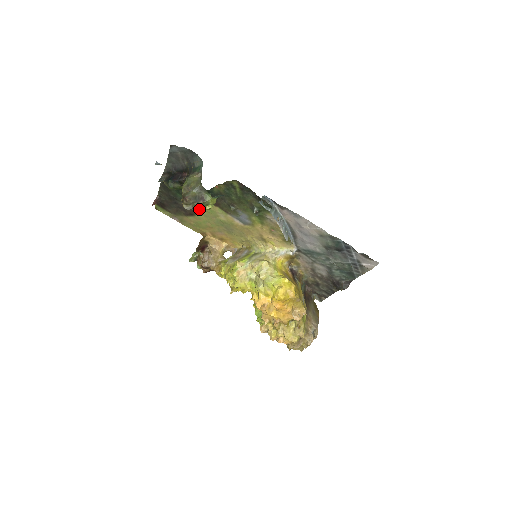
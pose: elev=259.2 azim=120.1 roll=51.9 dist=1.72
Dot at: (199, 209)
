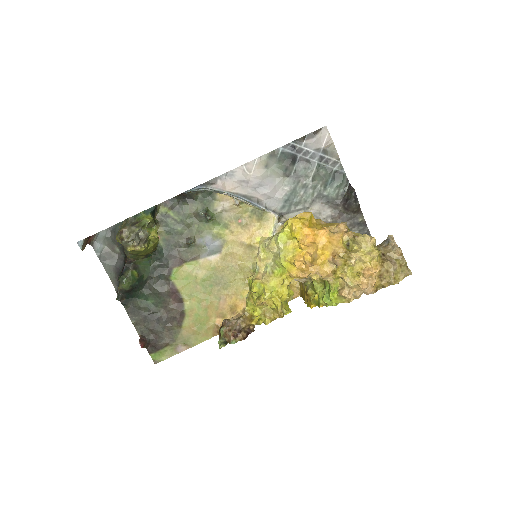
Dot at: (178, 294)
